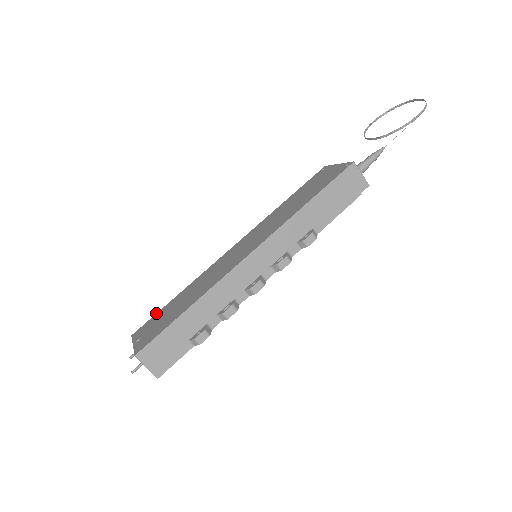
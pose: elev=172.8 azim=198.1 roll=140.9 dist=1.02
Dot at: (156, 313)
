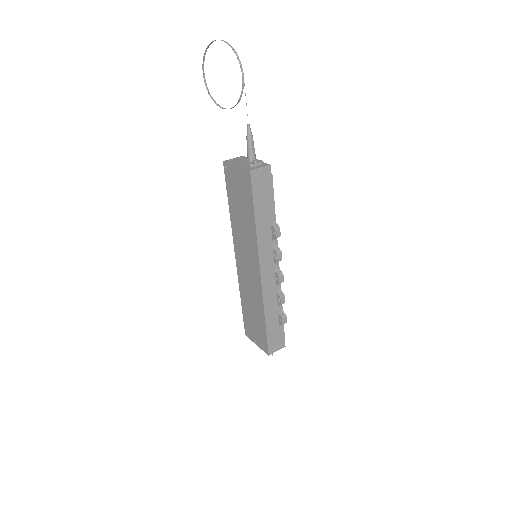
Dot at: (243, 318)
